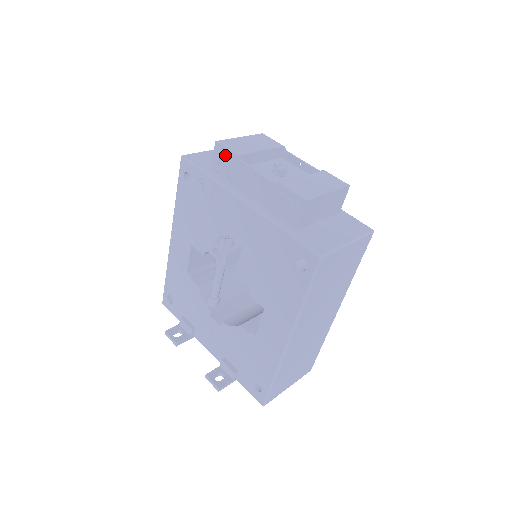
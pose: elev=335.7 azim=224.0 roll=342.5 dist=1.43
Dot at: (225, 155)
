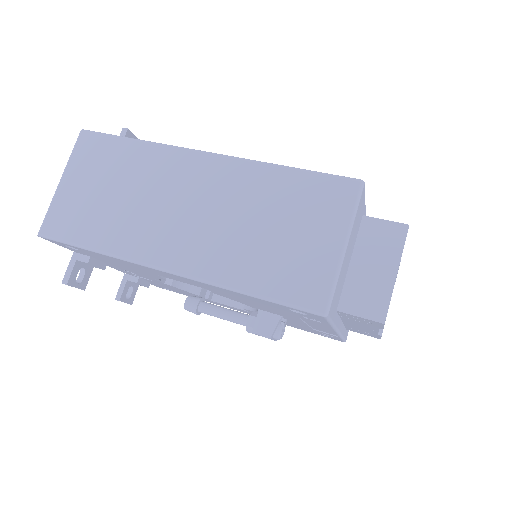
Dot at: (374, 324)
